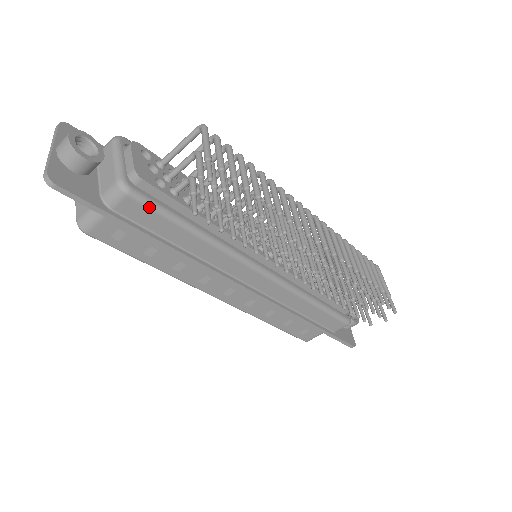
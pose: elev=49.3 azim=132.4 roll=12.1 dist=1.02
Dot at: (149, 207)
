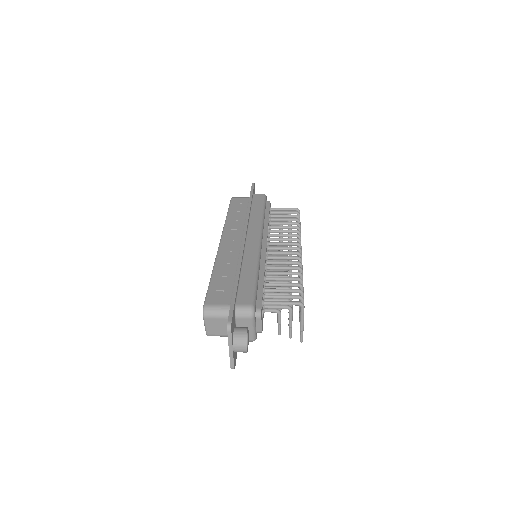
Dot at: occluded
